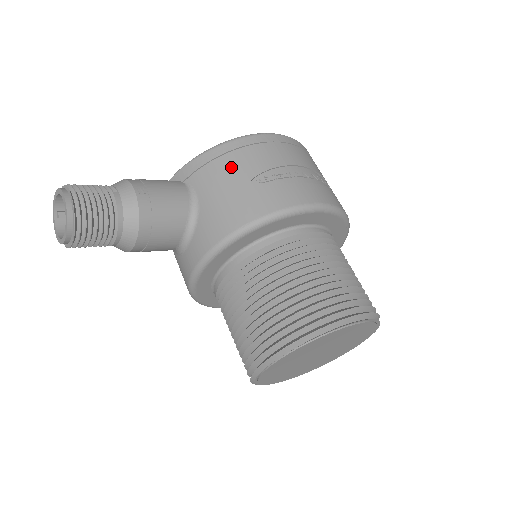
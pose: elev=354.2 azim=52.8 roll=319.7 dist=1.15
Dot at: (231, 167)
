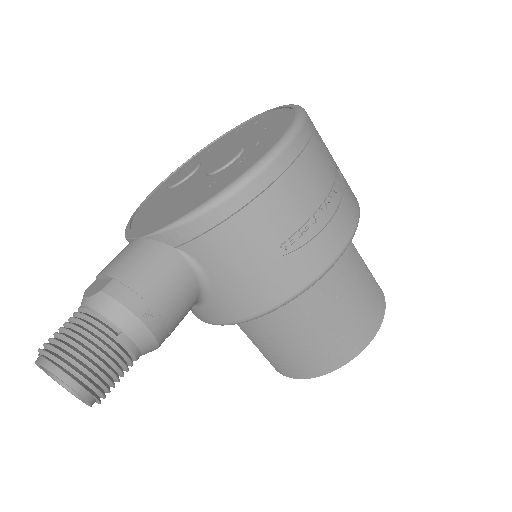
Dot at: (245, 236)
